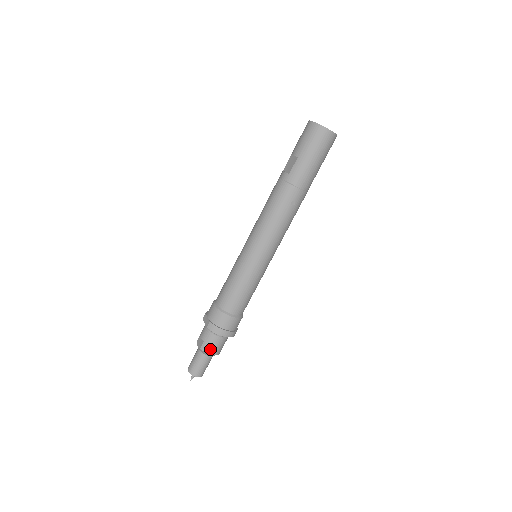
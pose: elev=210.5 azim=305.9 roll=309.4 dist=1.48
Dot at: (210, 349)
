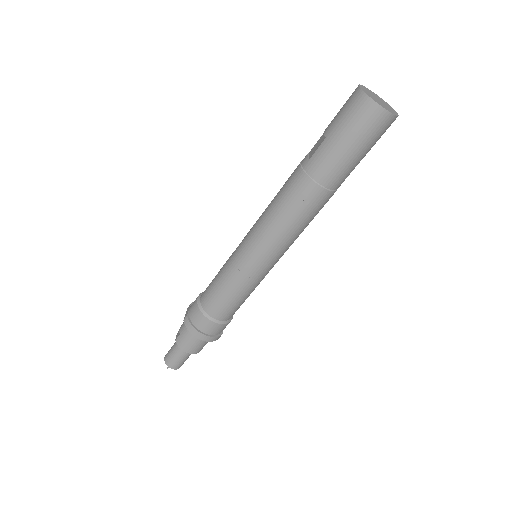
Dot at: (184, 345)
